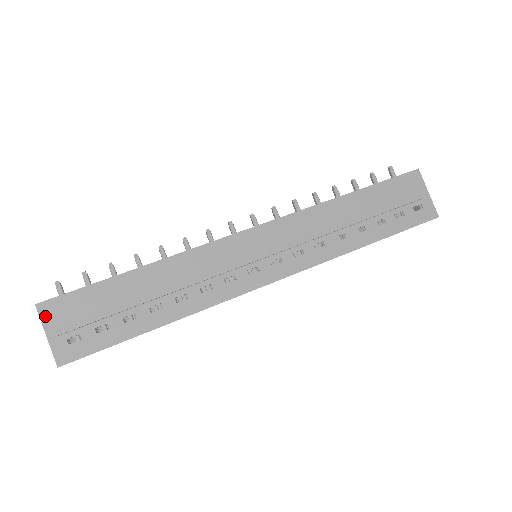
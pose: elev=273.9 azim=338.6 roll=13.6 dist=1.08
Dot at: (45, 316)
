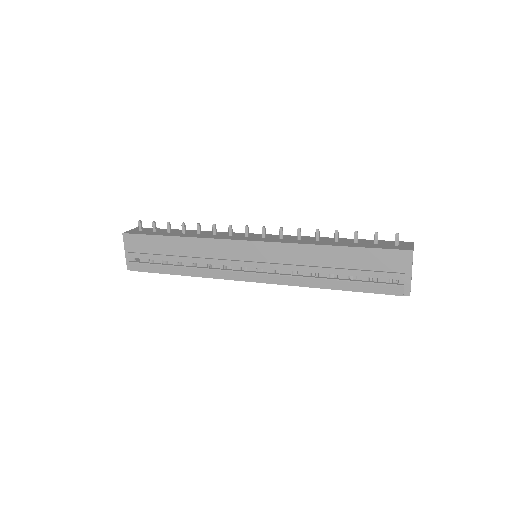
Dot at: (126, 241)
